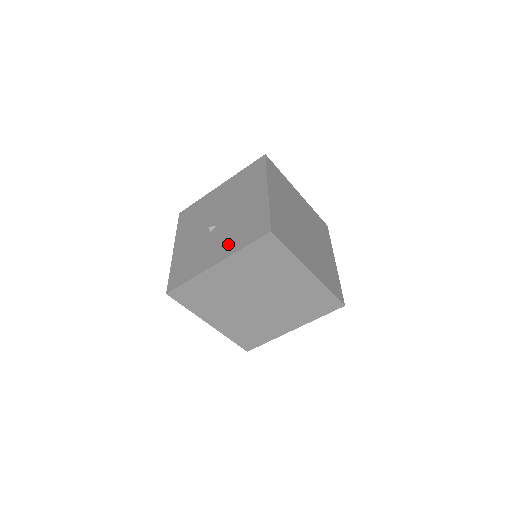
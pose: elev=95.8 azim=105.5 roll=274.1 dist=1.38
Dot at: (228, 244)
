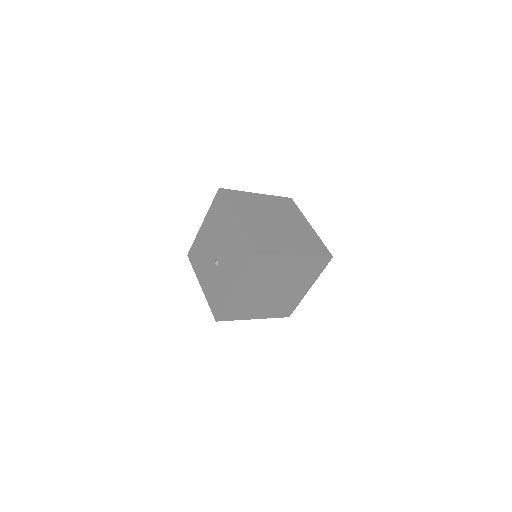
Dot at: (234, 272)
